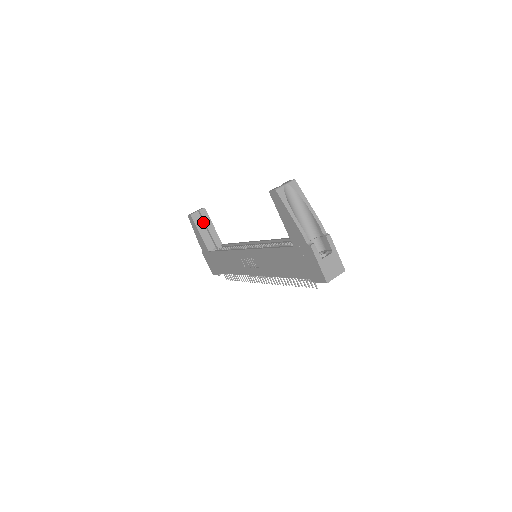
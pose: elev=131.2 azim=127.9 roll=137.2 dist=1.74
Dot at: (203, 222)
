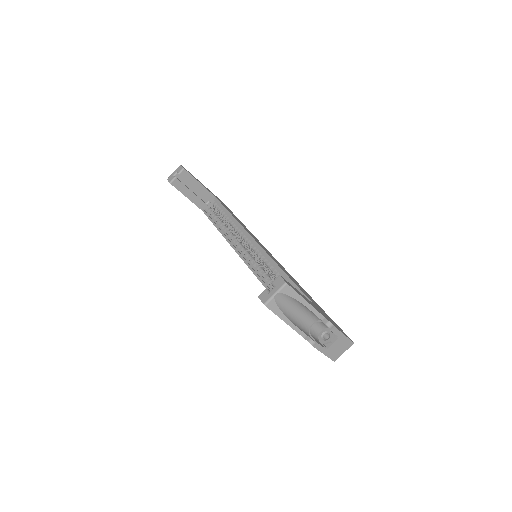
Dot at: (187, 182)
